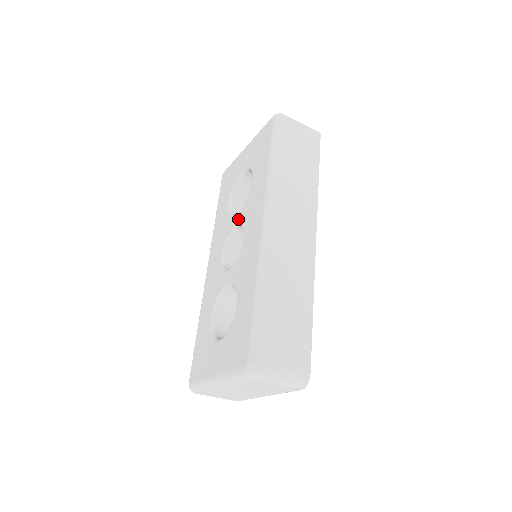
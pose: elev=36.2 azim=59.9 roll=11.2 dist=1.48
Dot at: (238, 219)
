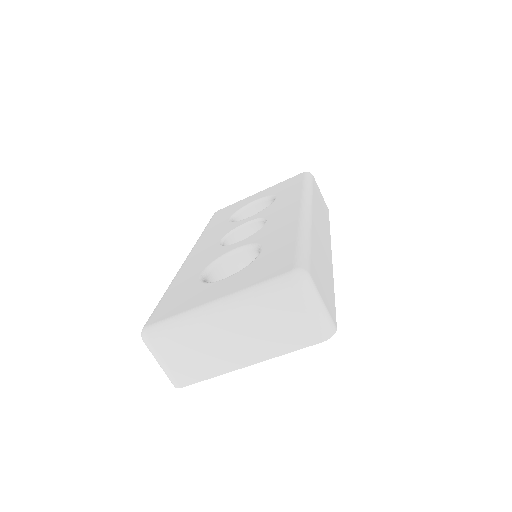
Dot at: (253, 217)
